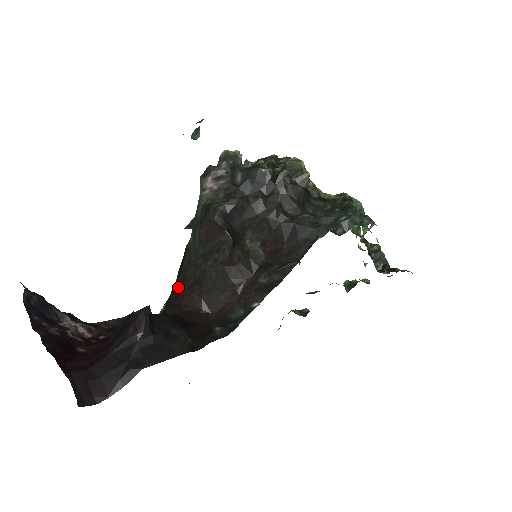
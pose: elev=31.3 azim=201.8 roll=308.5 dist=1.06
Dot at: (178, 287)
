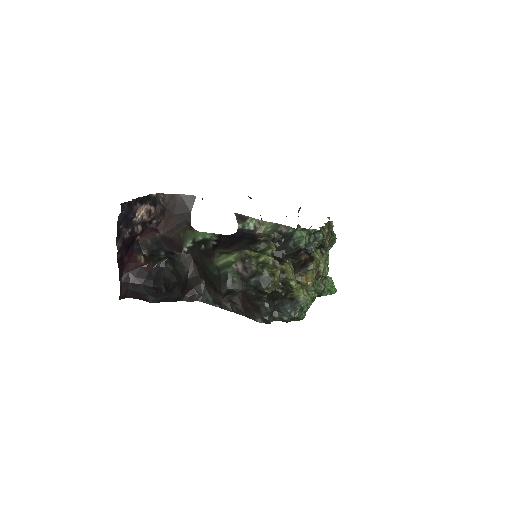
Dot at: (199, 255)
